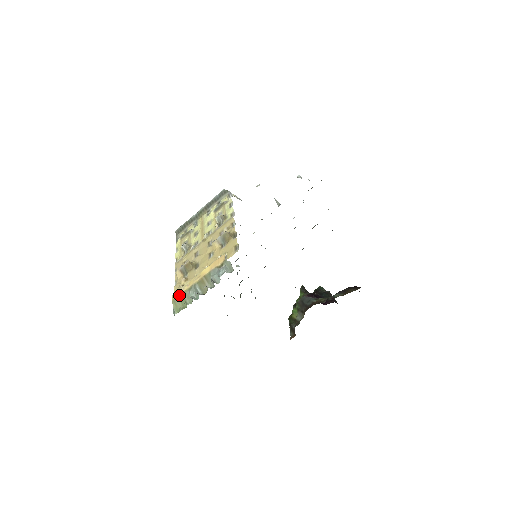
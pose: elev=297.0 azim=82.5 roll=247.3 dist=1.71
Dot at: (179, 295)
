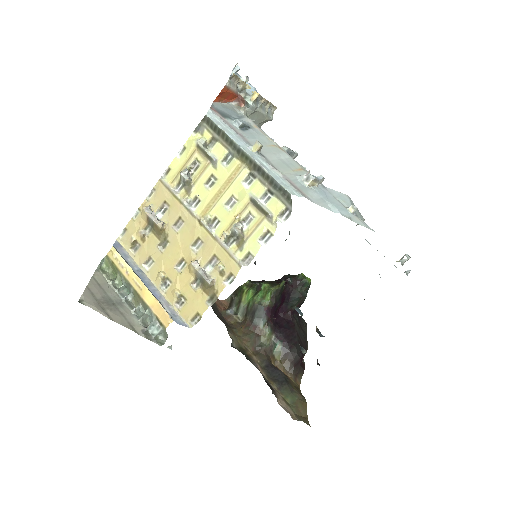
Dot at: (114, 264)
